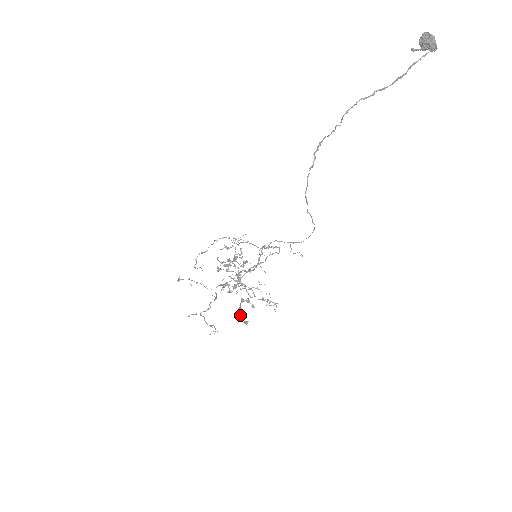
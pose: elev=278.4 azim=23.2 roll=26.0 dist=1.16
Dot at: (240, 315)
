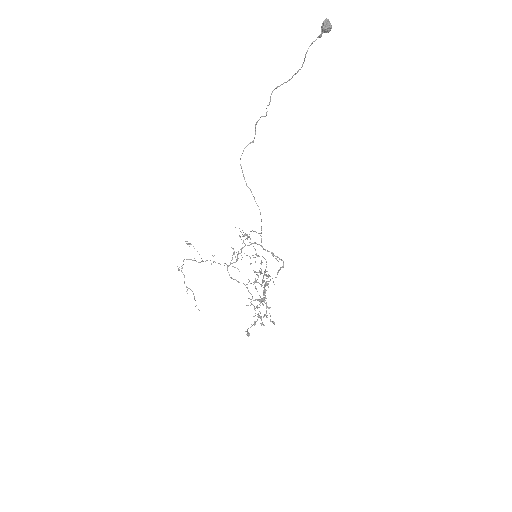
Dot at: (250, 327)
